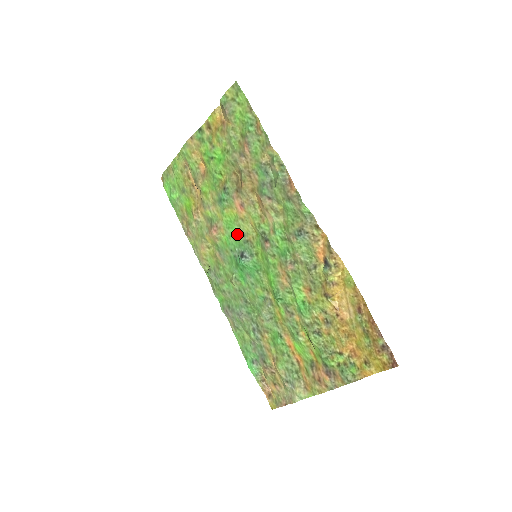
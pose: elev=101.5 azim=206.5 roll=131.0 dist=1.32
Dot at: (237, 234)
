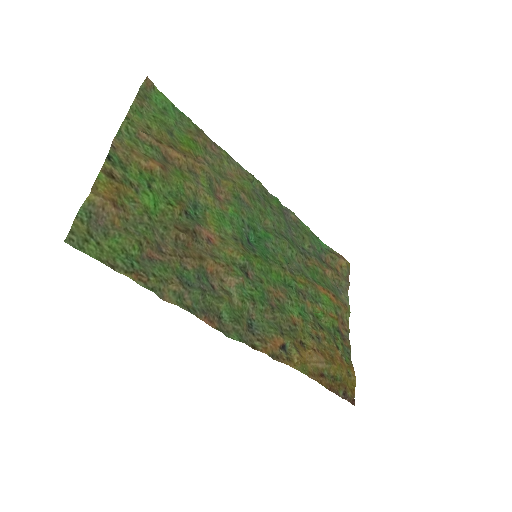
Dot at: (232, 230)
